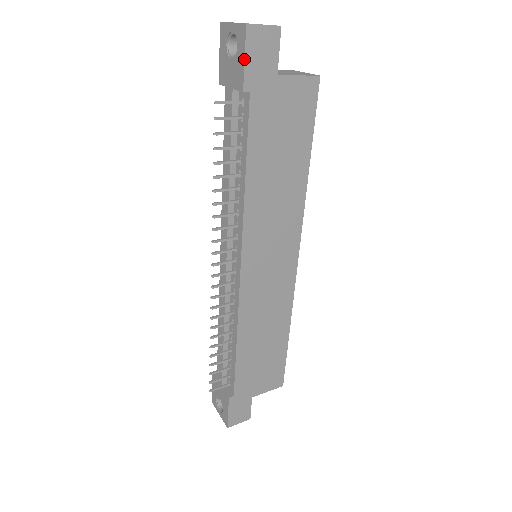
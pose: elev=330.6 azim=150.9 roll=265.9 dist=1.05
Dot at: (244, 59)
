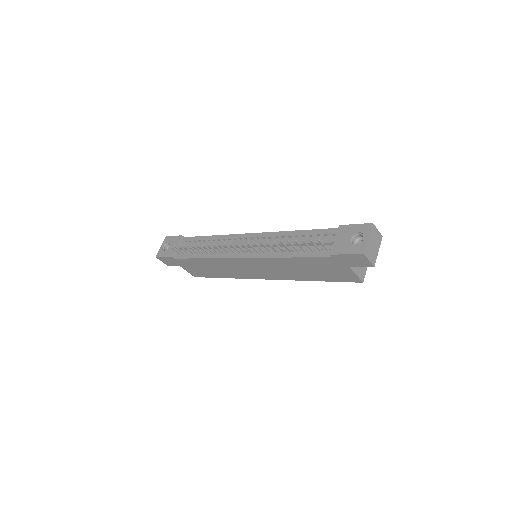
Dot at: (346, 254)
